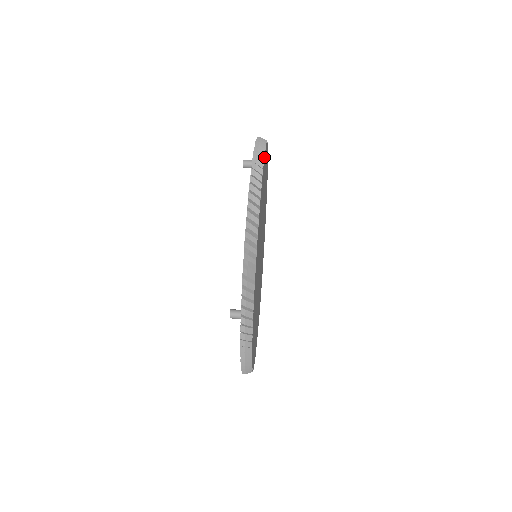
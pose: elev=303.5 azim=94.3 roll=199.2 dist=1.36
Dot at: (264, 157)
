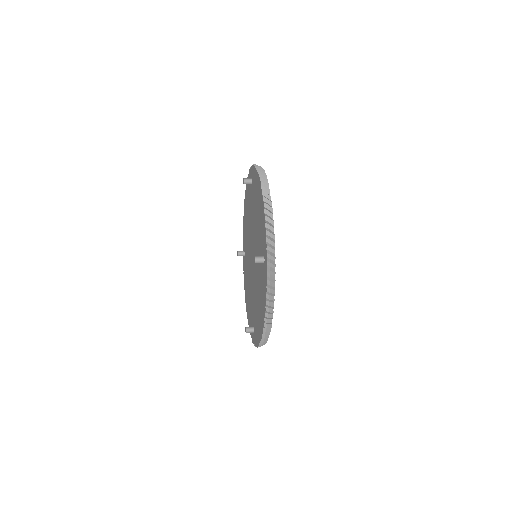
Dot at: occluded
